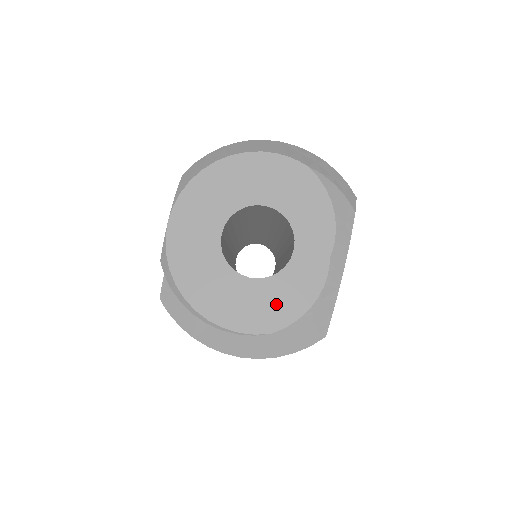
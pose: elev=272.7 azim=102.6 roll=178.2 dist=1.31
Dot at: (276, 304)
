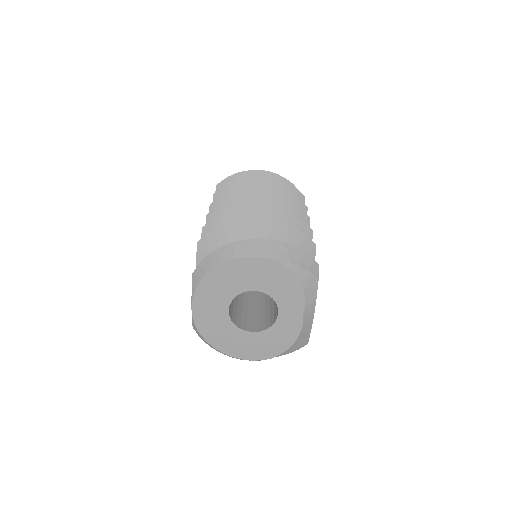
Dot at: (272, 344)
